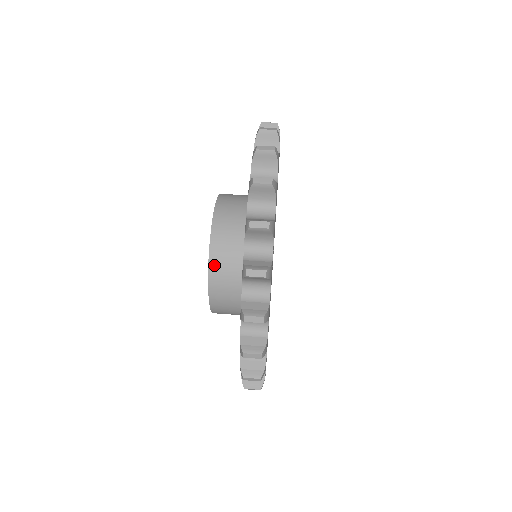
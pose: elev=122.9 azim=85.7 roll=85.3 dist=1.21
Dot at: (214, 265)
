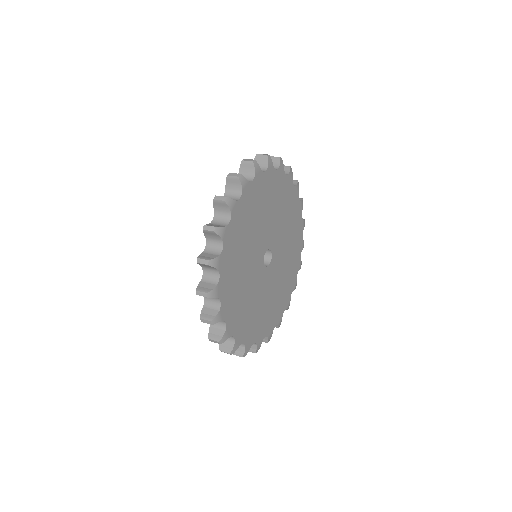
Dot at: occluded
